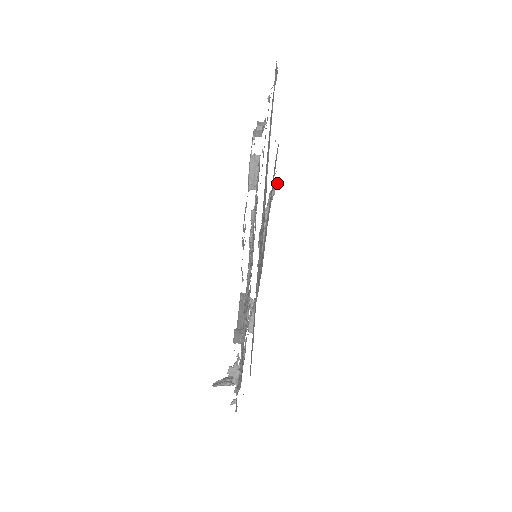
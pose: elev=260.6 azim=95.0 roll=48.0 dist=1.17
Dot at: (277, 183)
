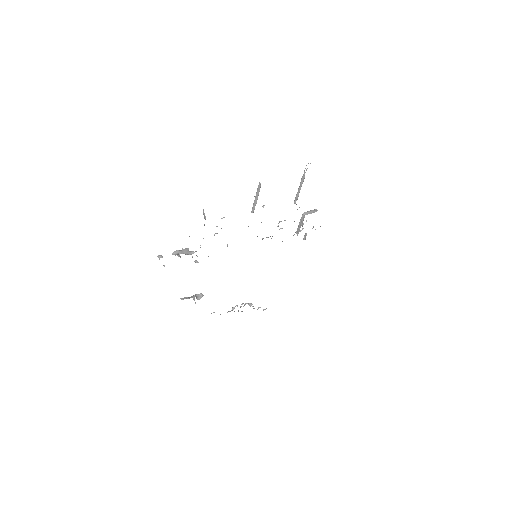
Dot at: occluded
